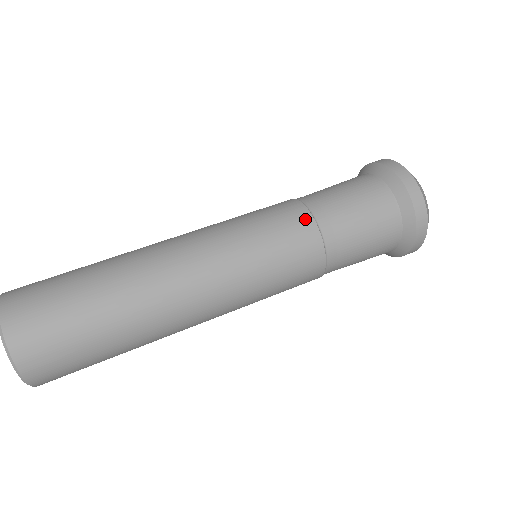
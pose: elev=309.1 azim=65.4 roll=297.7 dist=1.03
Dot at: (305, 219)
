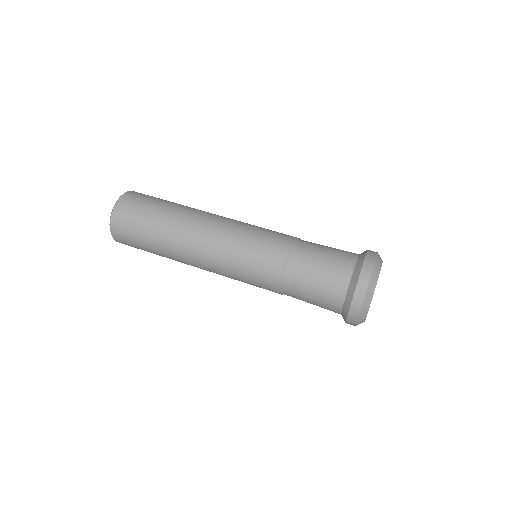
Dot at: (287, 245)
